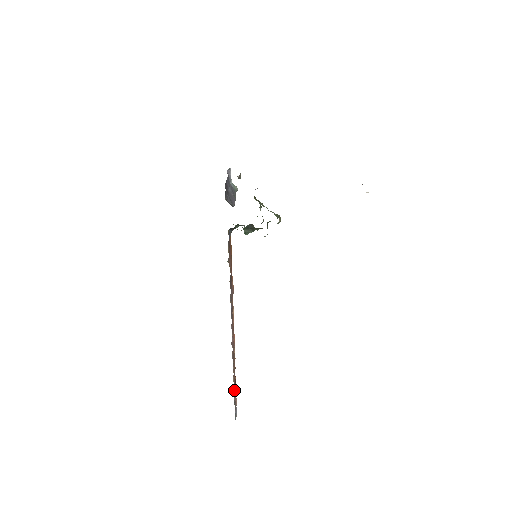
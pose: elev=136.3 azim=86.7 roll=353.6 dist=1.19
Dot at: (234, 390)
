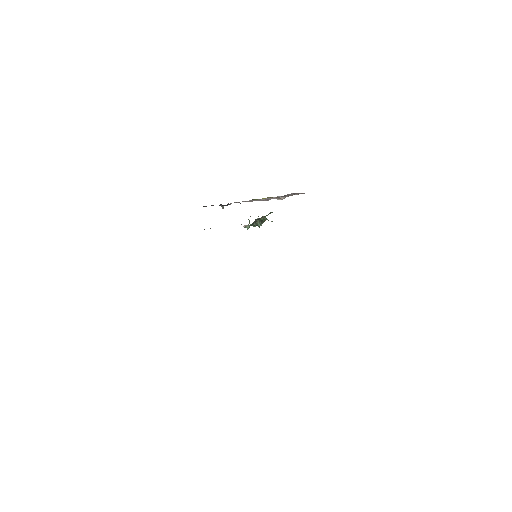
Dot at: occluded
